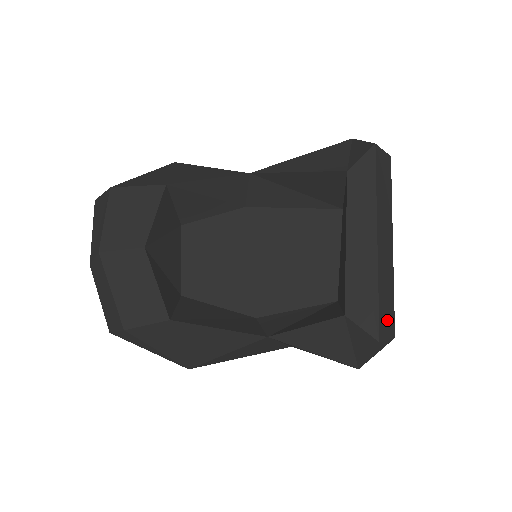
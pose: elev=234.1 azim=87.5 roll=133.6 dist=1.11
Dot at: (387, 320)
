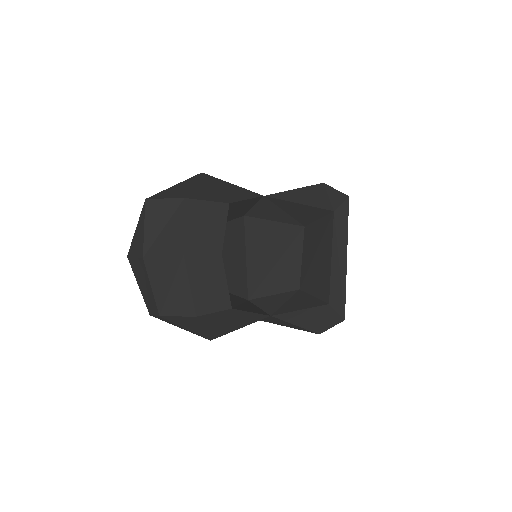
Dot at: occluded
